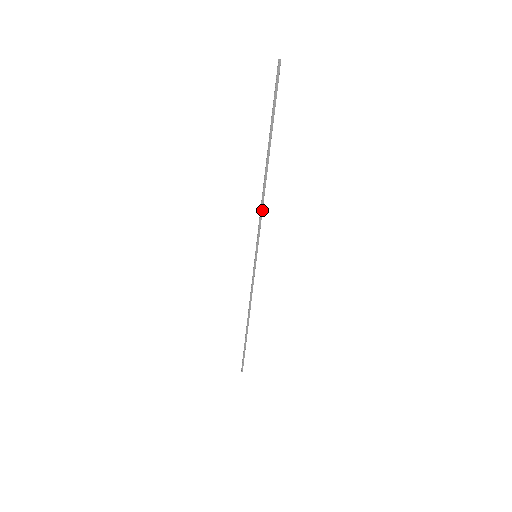
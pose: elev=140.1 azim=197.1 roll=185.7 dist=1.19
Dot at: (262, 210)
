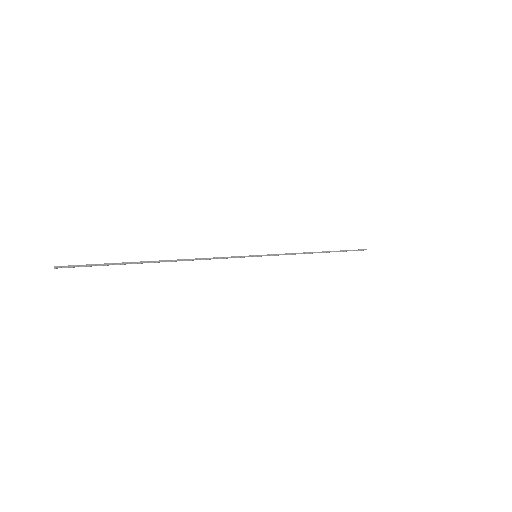
Dot at: (210, 259)
